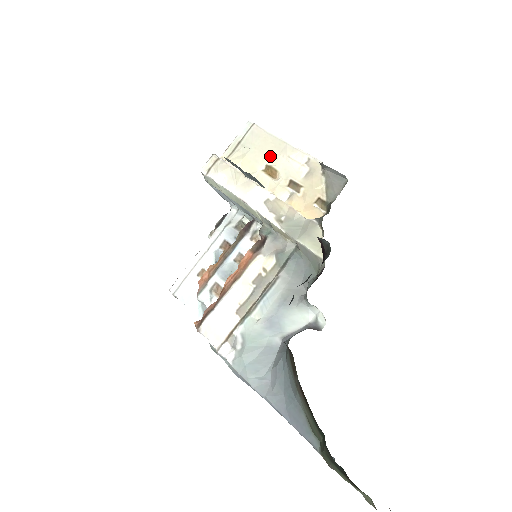
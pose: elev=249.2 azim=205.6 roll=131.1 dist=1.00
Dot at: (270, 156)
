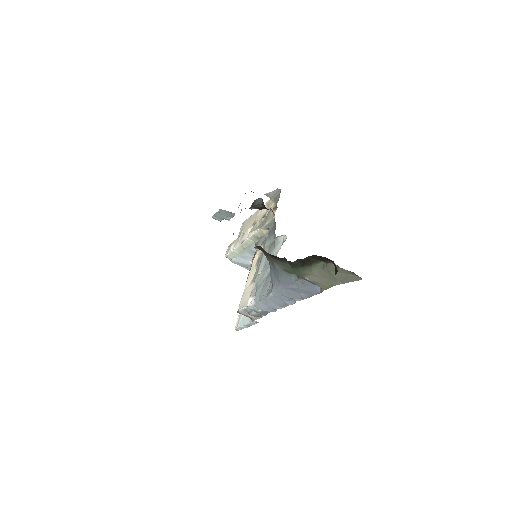
Dot at: (253, 221)
